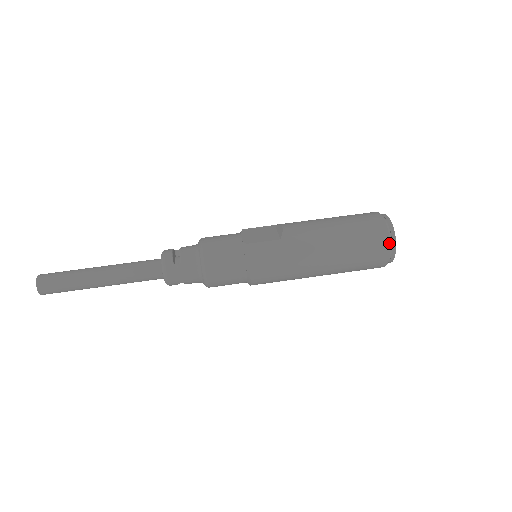
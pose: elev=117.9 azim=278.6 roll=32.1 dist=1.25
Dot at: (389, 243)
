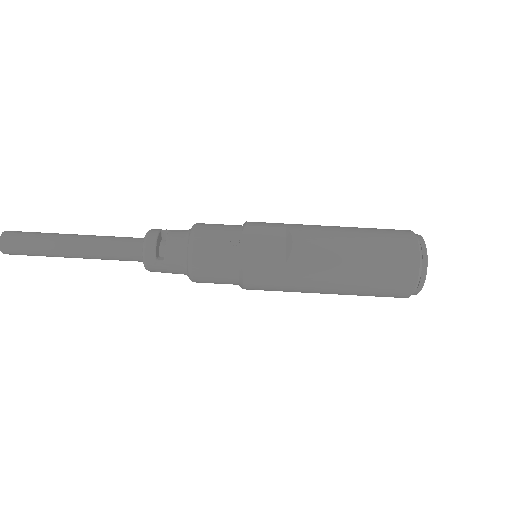
Dot at: (413, 289)
